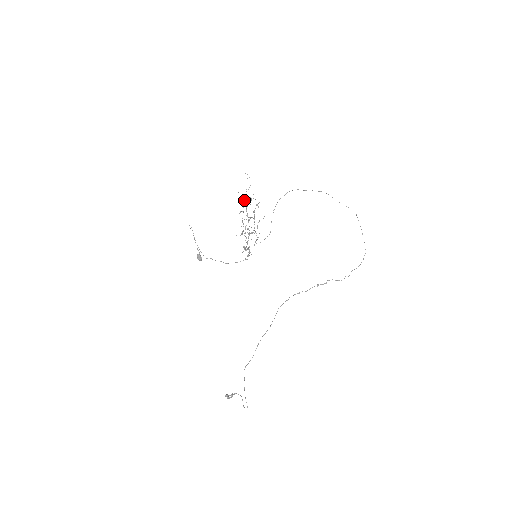
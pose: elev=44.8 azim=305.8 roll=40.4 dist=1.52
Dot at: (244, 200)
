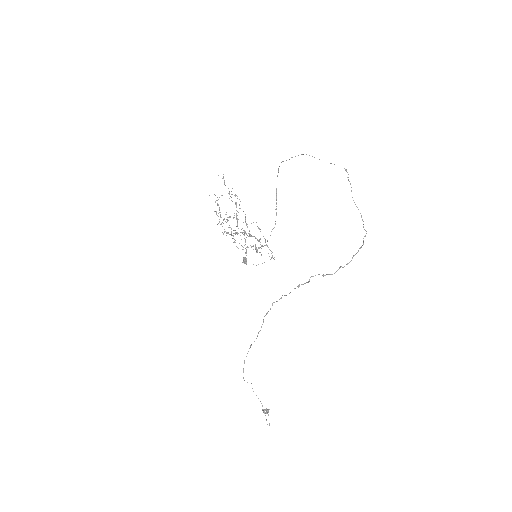
Dot at: (235, 196)
